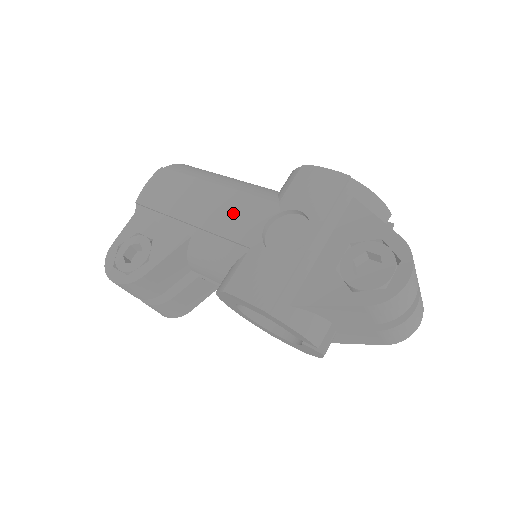
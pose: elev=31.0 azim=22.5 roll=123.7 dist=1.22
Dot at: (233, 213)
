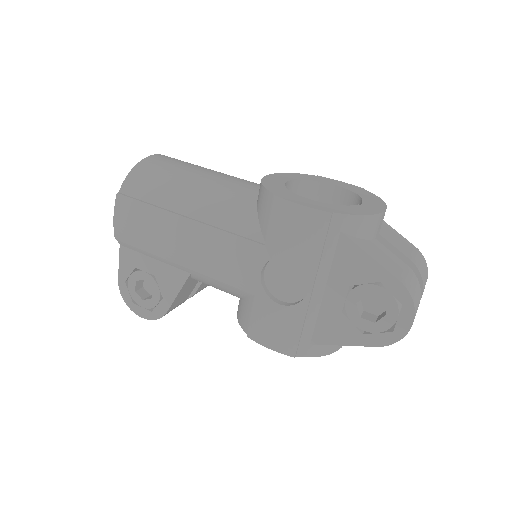
Dot at: (223, 260)
